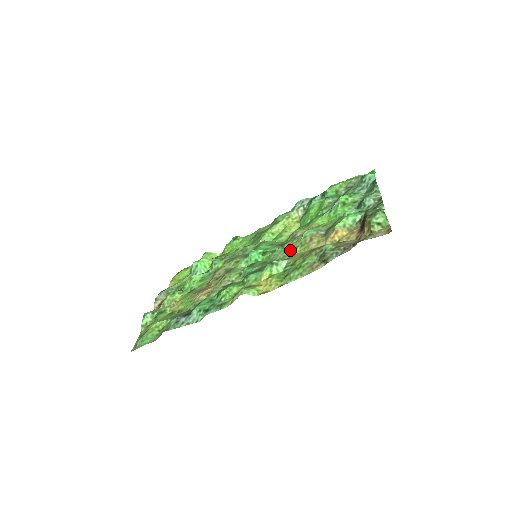
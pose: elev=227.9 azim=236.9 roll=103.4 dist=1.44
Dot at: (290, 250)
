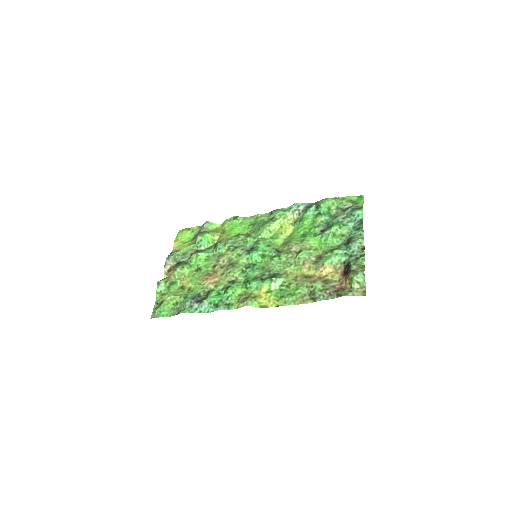
Dot at: (286, 265)
